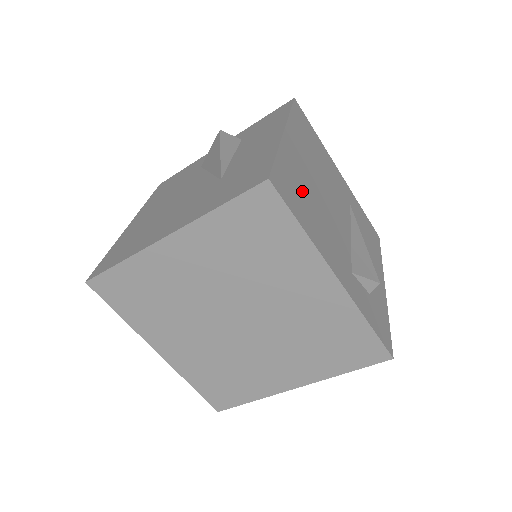
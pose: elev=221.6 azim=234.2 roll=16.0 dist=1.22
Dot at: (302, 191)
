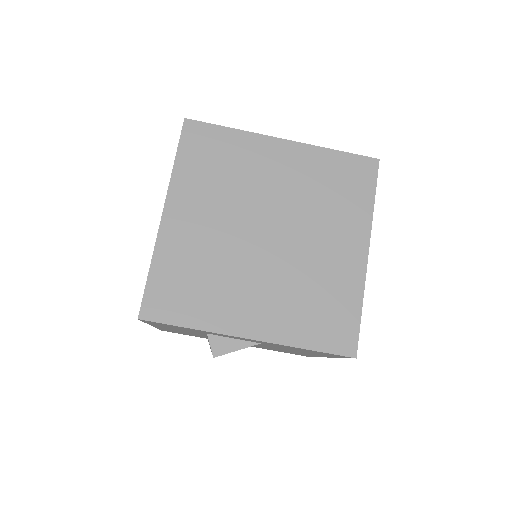
Dot at: occluded
